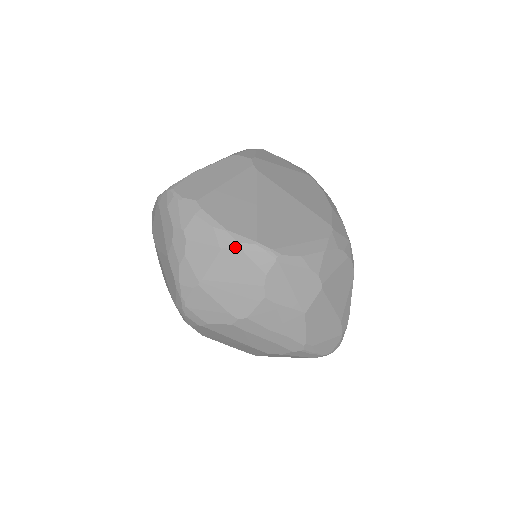
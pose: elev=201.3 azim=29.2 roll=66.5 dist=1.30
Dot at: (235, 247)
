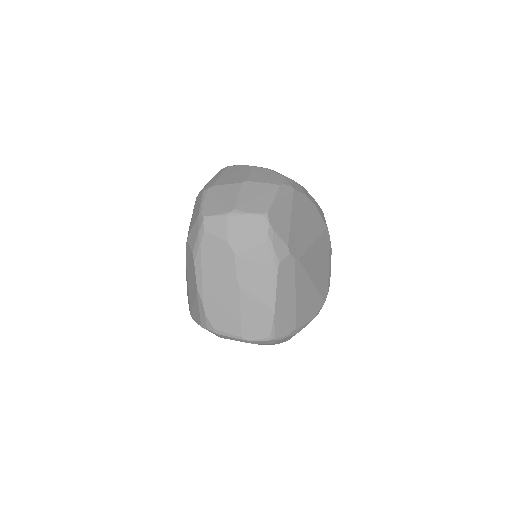
Dot at: occluded
